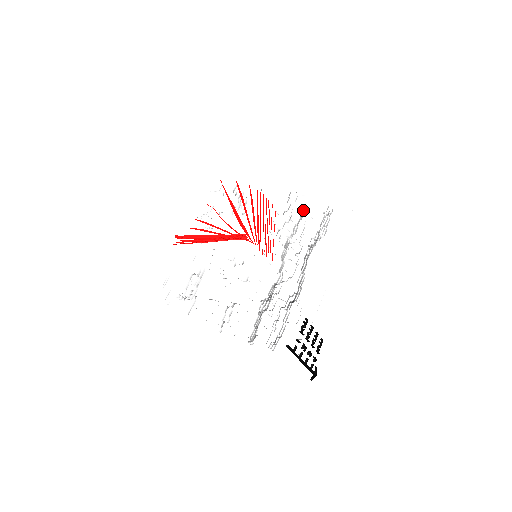
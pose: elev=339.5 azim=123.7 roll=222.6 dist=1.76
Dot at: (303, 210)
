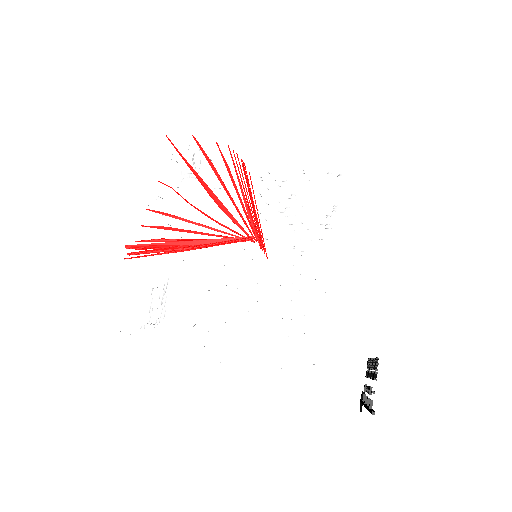
Dot at: occluded
